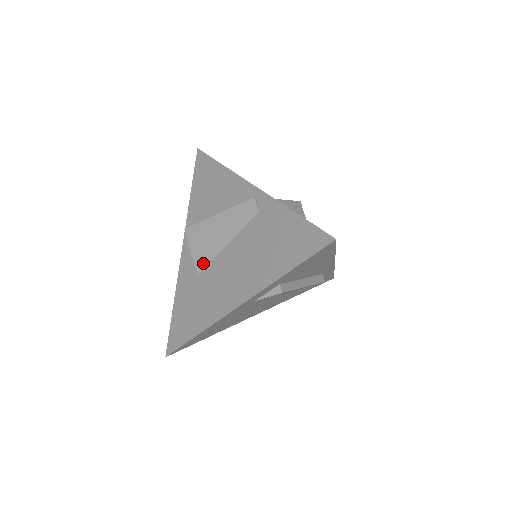
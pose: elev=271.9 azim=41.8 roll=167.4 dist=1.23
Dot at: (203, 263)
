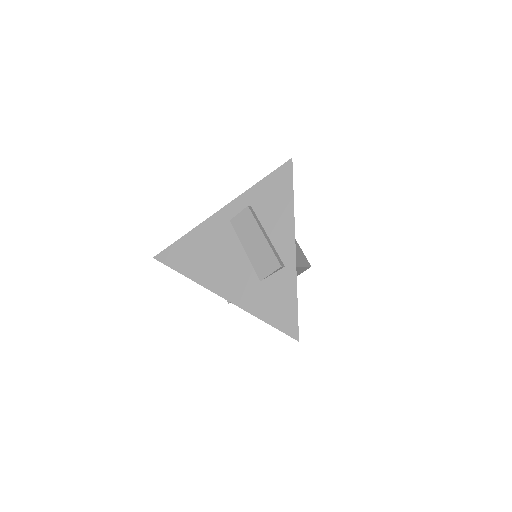
Dot at: occluded
